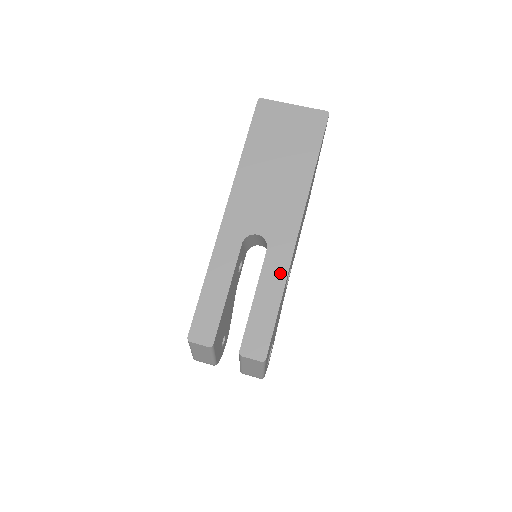
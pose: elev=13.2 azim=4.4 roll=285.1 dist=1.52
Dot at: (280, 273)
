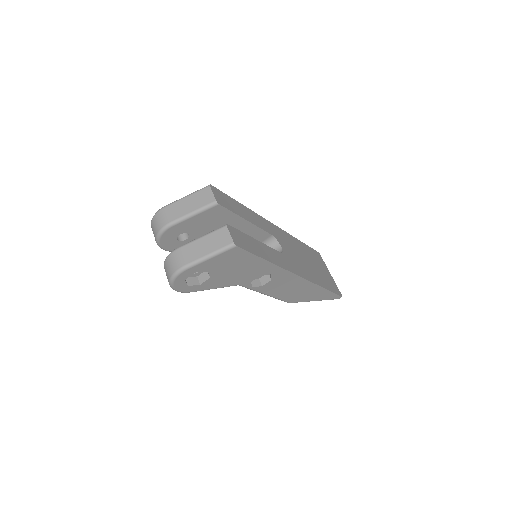
Dot at: (278, 261)
